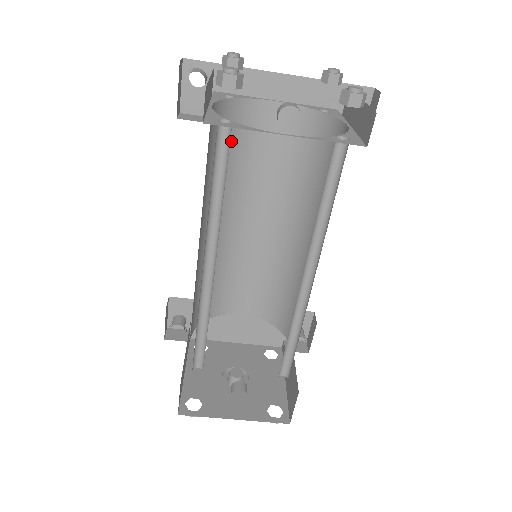
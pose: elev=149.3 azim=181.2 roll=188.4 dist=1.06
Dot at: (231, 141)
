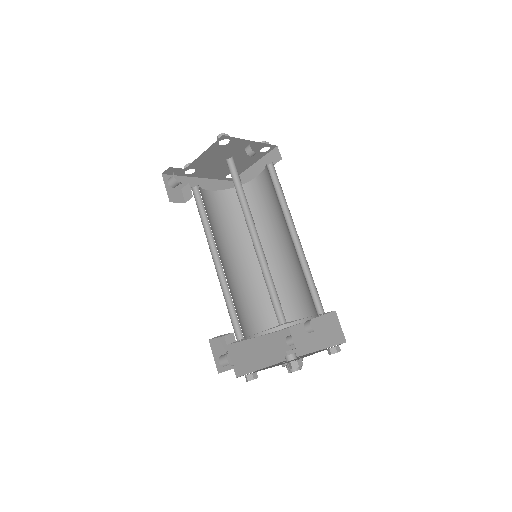
Dot at: (205, 207)
